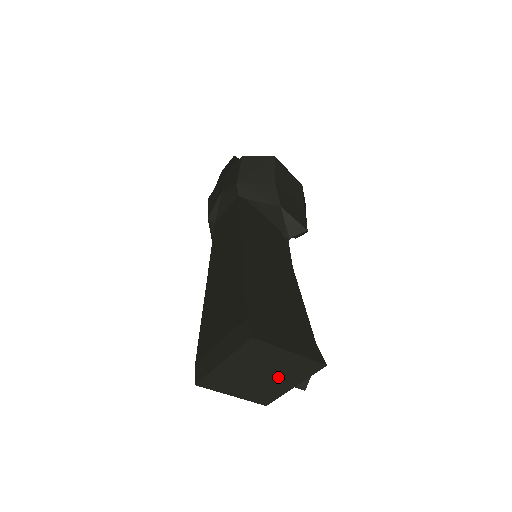
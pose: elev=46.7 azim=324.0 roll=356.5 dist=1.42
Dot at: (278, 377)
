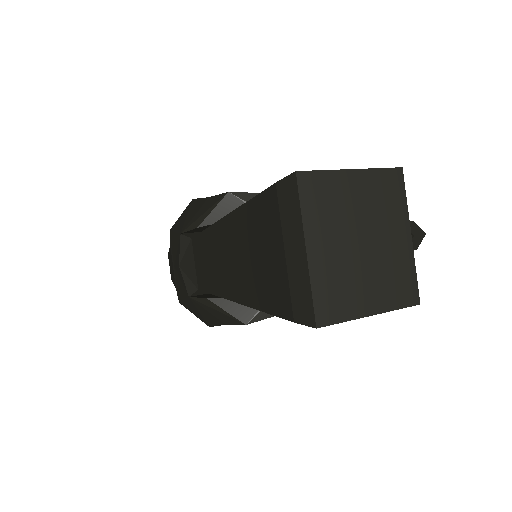
Dot at: (381, 231)
